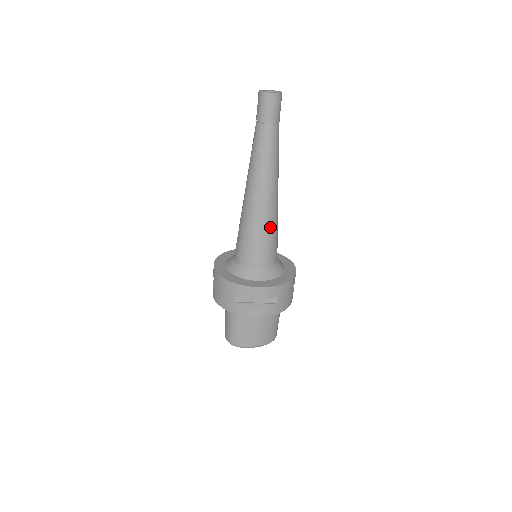
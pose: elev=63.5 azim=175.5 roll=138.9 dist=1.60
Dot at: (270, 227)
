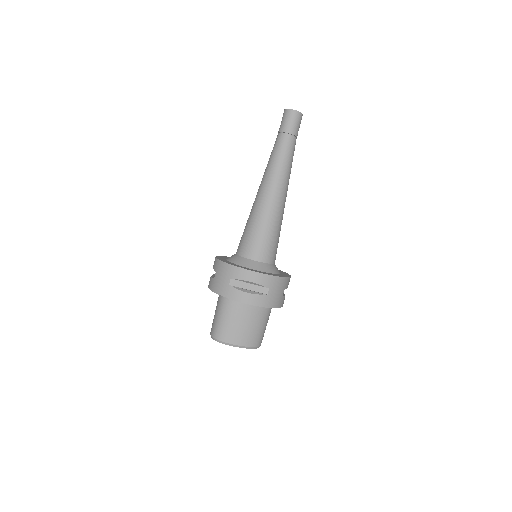
Dot at: (274, 224)
